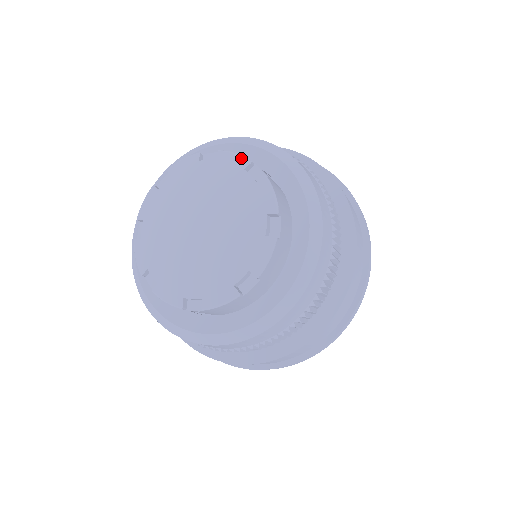
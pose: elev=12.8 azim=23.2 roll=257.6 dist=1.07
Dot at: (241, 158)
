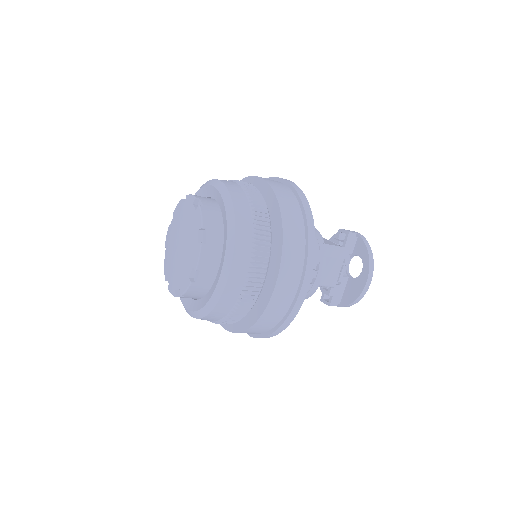
Dot at: (178, 203)
